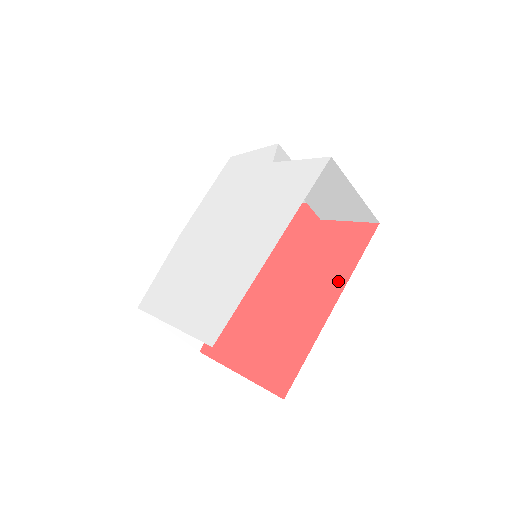
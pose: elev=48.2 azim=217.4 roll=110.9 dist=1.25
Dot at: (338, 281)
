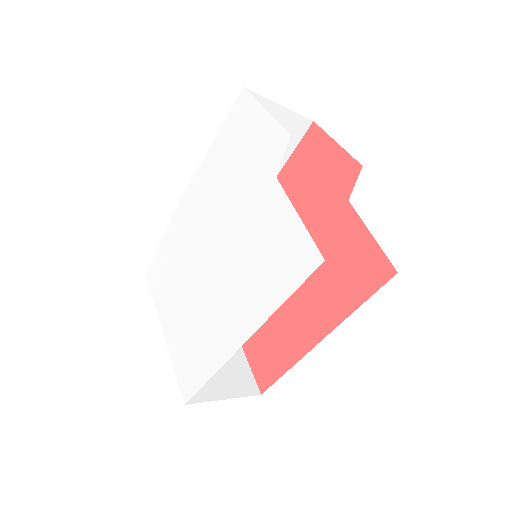
Dot at: (333, 315)
